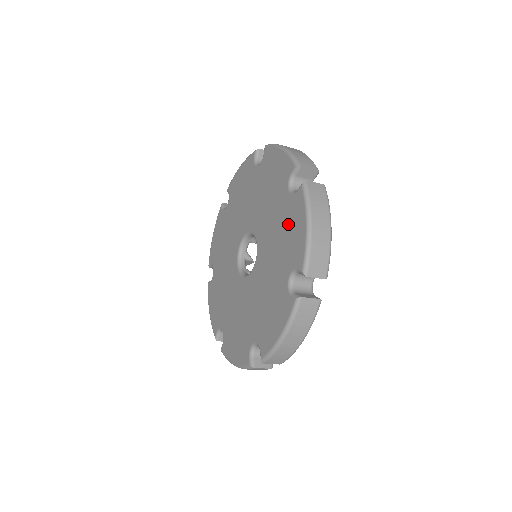
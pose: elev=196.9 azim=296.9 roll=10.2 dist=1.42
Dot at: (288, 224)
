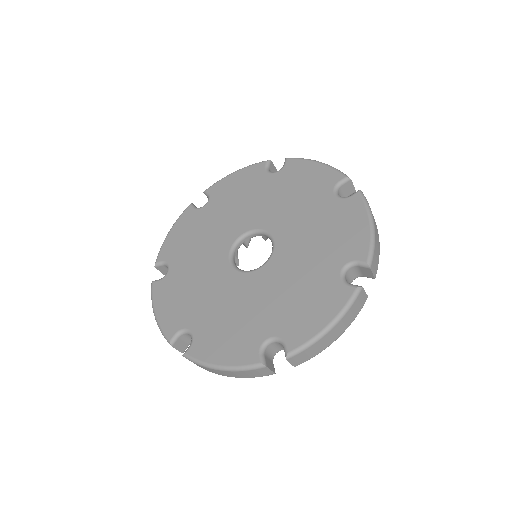
Dot at: (337, 222)
